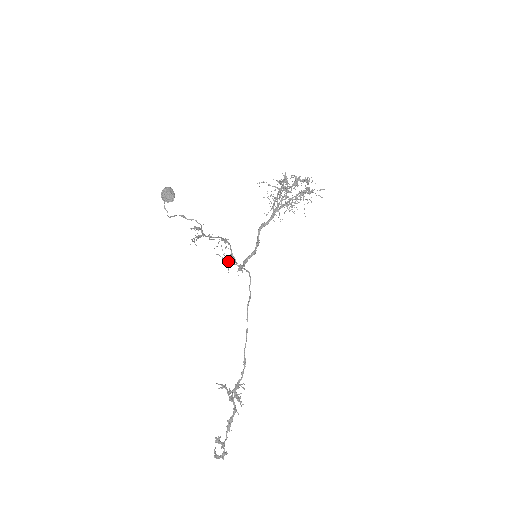
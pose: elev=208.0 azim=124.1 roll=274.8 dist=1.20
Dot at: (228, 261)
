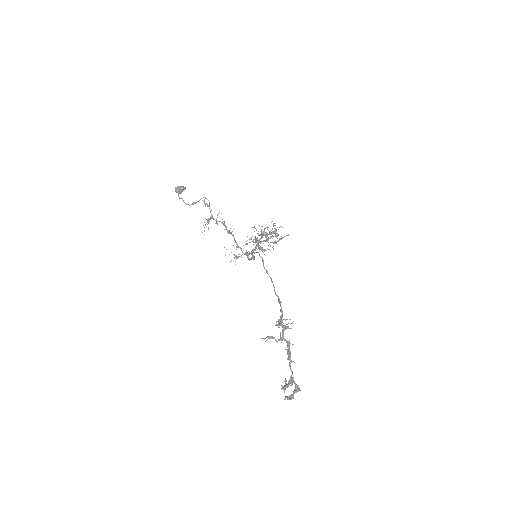
Dot at: (235, 255)
